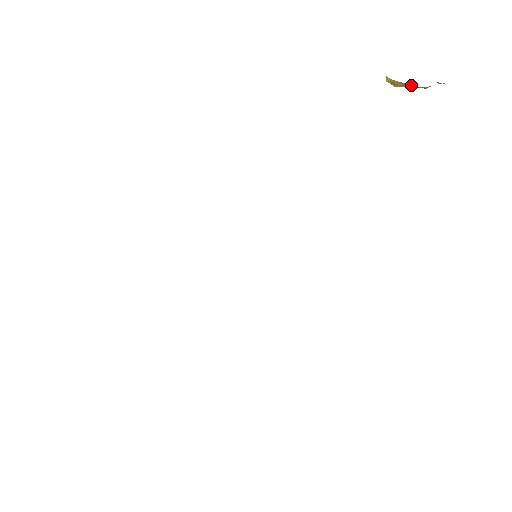
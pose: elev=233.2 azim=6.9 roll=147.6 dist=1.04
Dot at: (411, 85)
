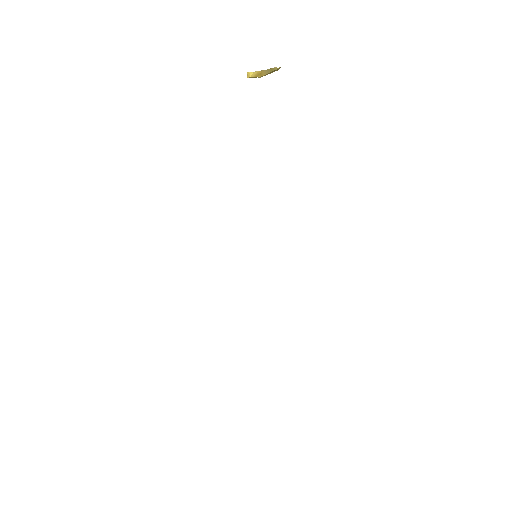
Dot at: (274, 69)
